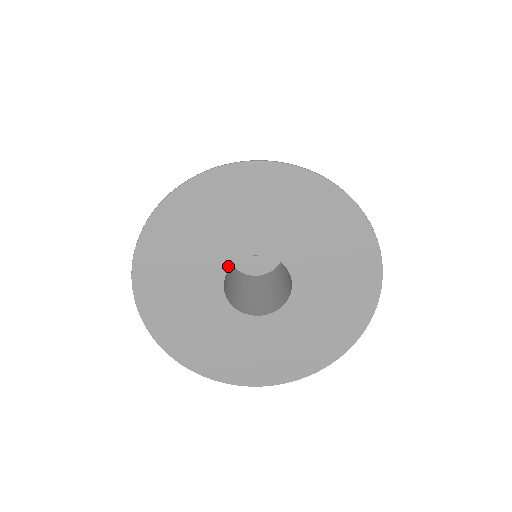
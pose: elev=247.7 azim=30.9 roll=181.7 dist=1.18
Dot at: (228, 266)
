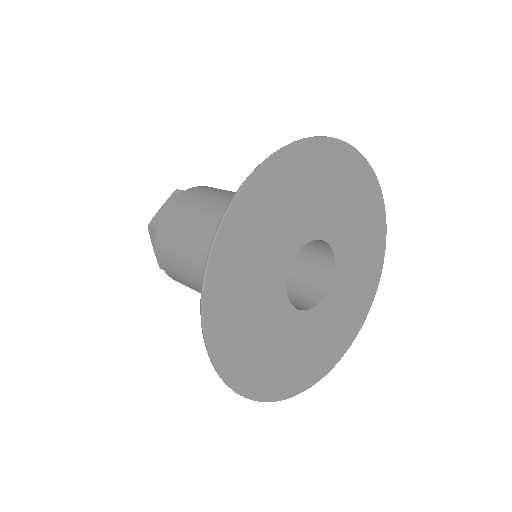
Dot at: (284, 285)
